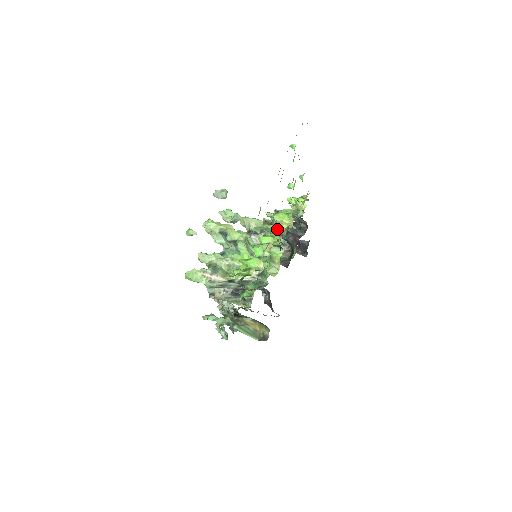
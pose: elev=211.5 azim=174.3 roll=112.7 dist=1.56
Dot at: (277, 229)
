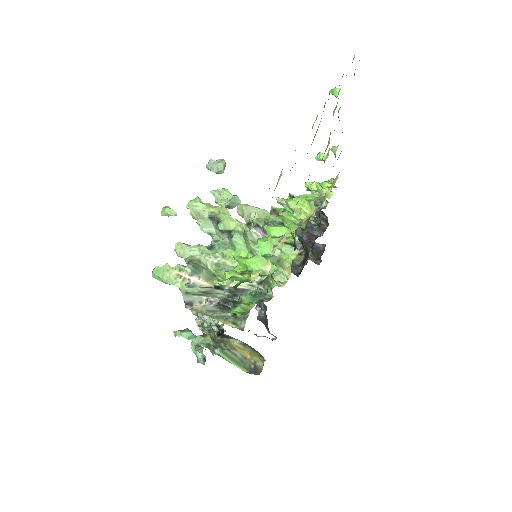
Dot at: (294, 218)
